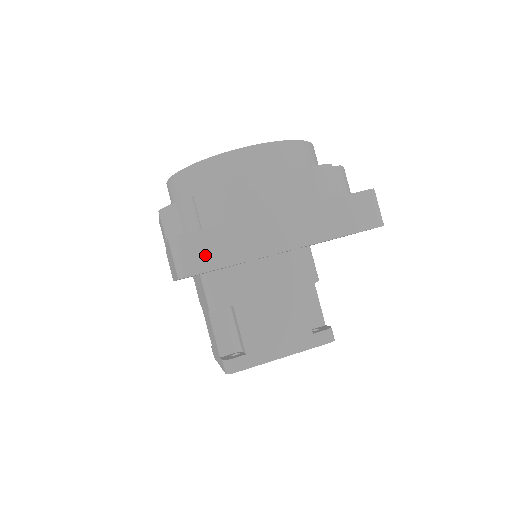
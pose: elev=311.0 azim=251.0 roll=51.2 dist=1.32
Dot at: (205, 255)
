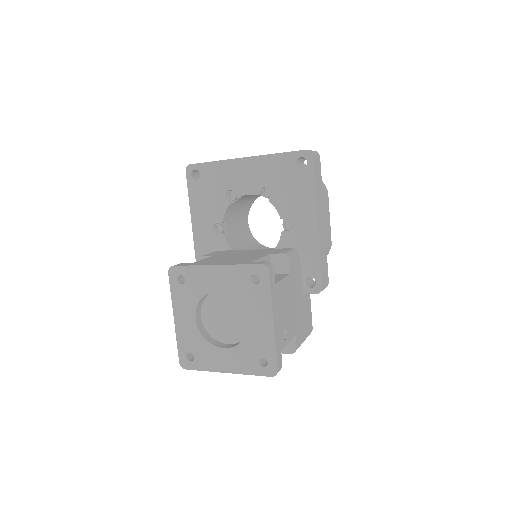
Dot at: occluded
